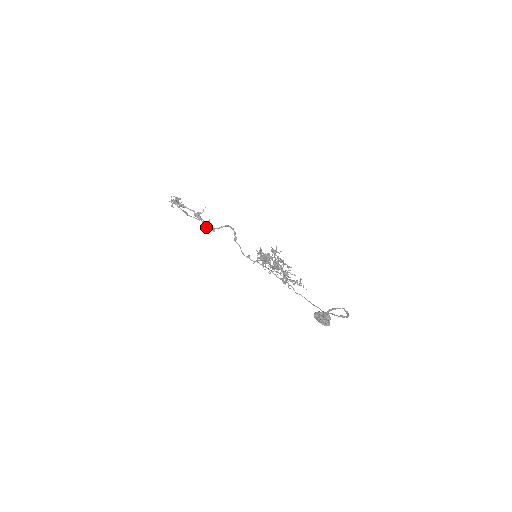
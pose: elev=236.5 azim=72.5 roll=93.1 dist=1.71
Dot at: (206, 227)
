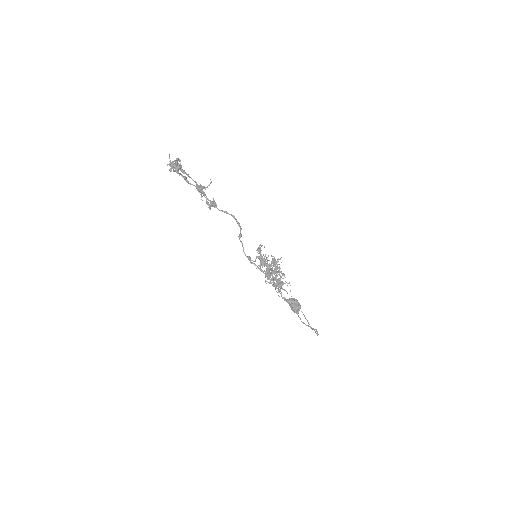
Dot at: (209, 208)
